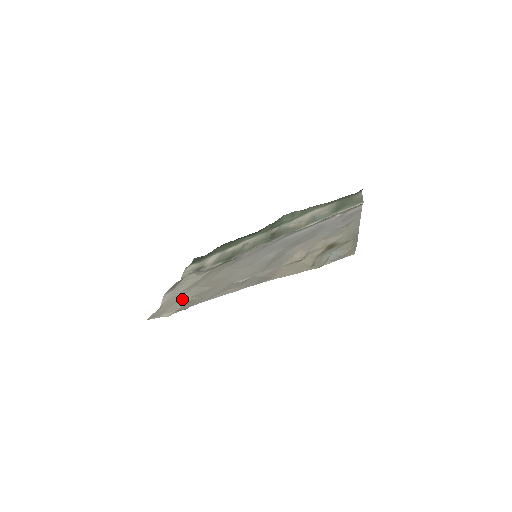
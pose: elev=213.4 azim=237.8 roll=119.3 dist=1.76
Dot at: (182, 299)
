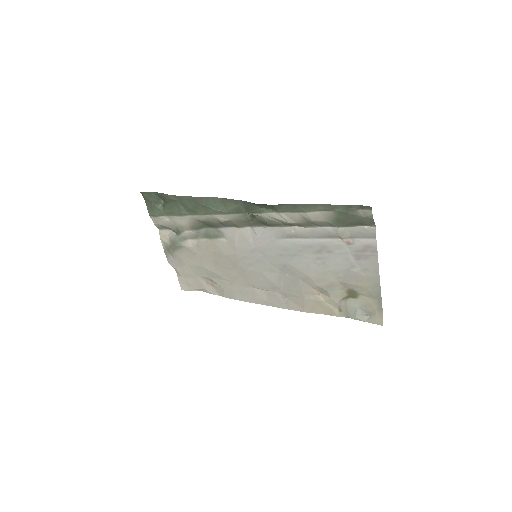
Dot at: (200, 277)
